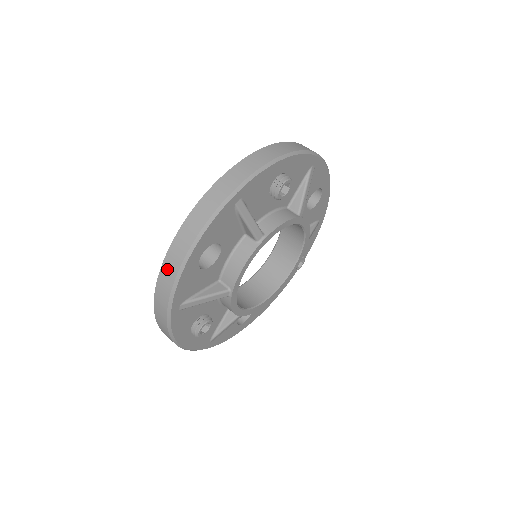
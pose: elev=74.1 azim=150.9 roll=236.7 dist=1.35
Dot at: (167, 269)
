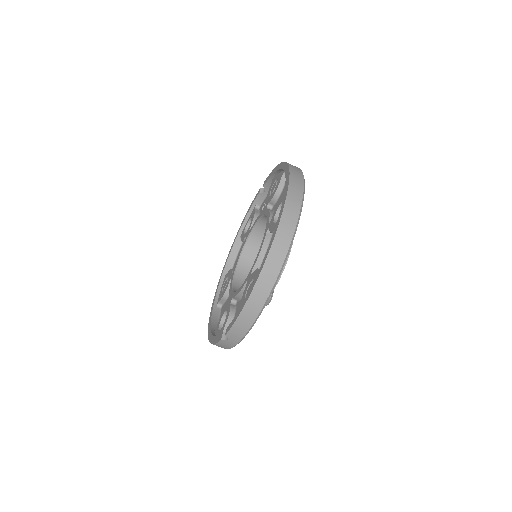
Dot at: (289, 213)
